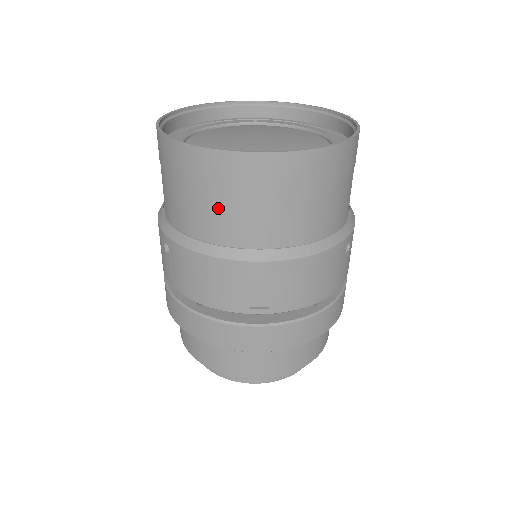
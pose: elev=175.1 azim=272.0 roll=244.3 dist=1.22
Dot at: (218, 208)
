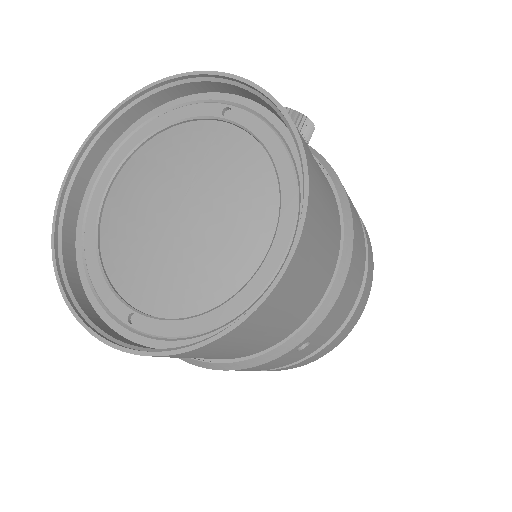
Dot at: occluded
